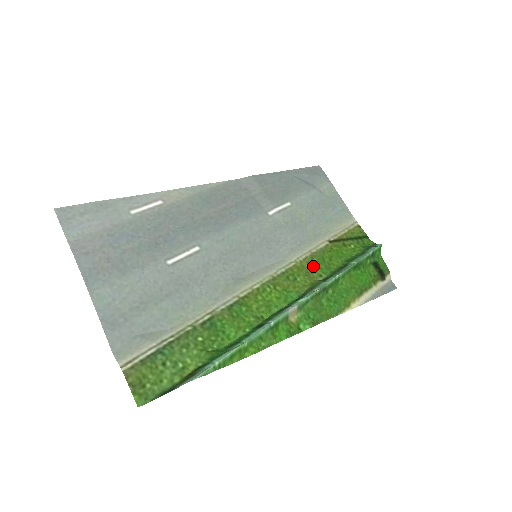
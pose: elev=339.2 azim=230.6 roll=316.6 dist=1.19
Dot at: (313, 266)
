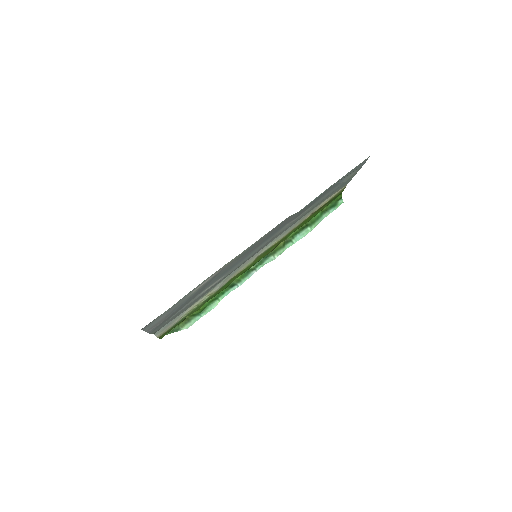
Dot at: occluded
